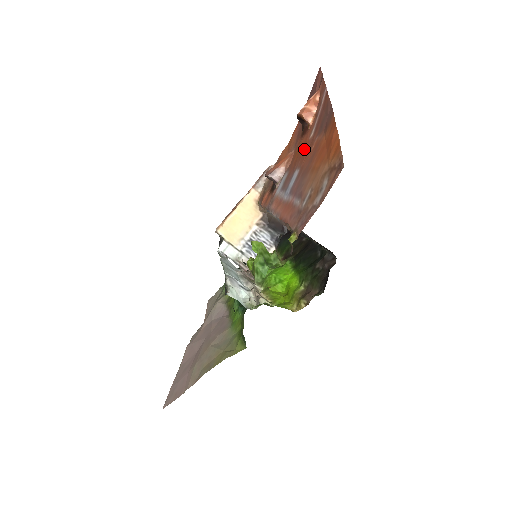
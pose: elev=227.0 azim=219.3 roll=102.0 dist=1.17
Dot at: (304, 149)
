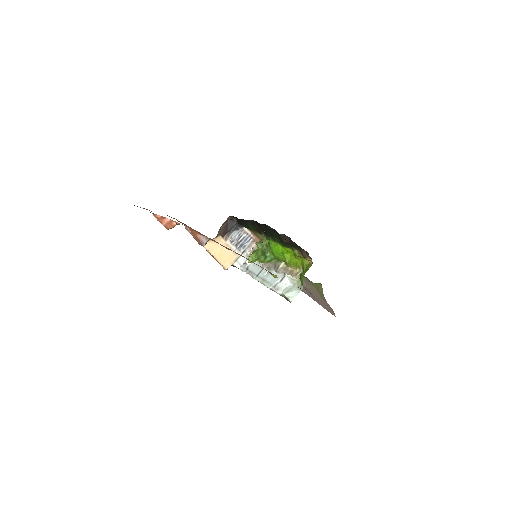
Dot at: occluded
